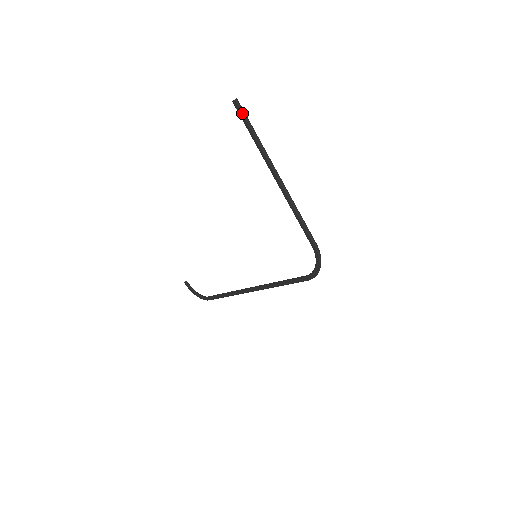
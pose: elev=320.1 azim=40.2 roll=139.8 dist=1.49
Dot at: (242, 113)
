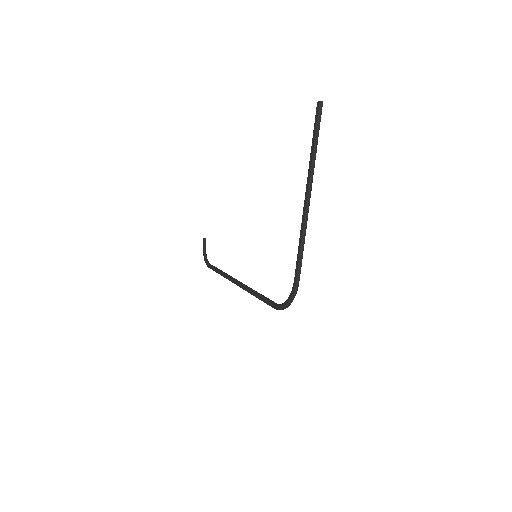
Dot at: (318, 118)
